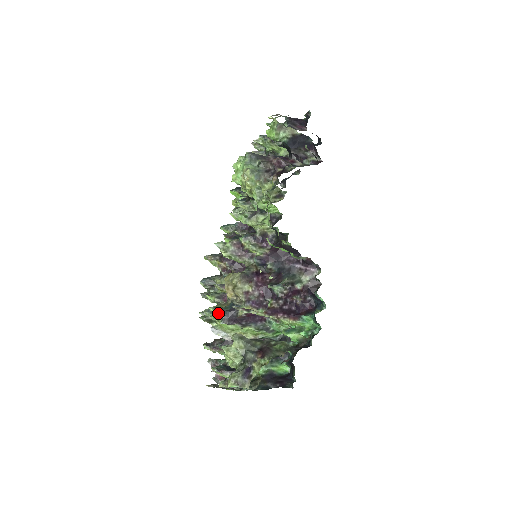
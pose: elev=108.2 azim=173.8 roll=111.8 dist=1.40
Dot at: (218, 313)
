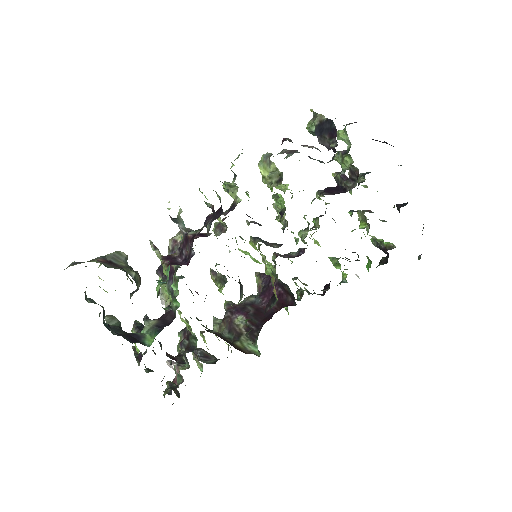
Dot at: occluded
